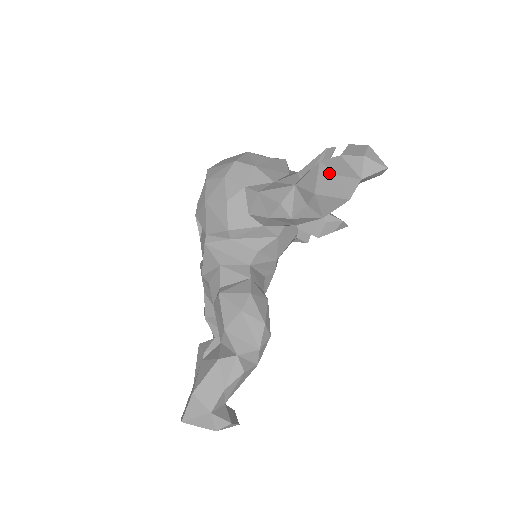
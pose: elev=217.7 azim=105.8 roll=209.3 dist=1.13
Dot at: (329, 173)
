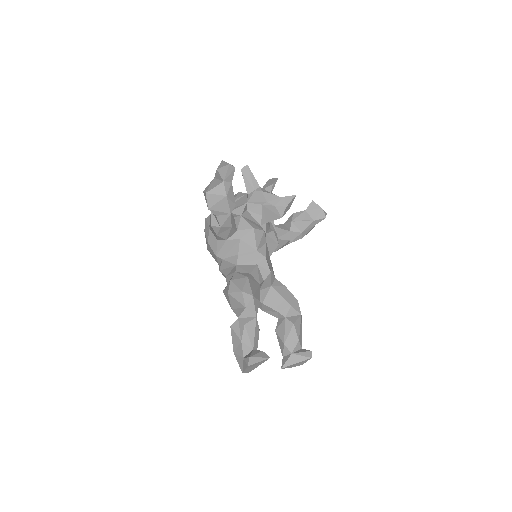
Dot at: (205, 194)
